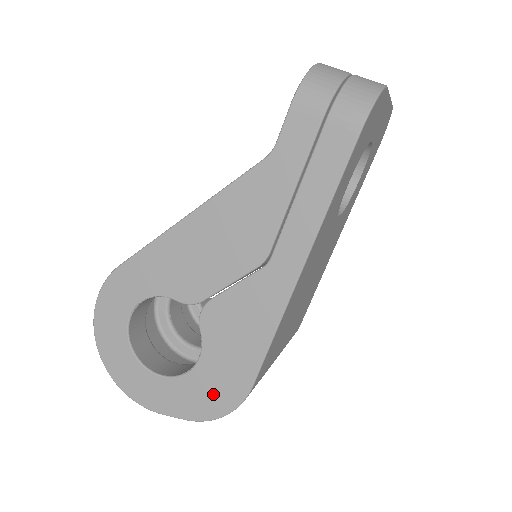
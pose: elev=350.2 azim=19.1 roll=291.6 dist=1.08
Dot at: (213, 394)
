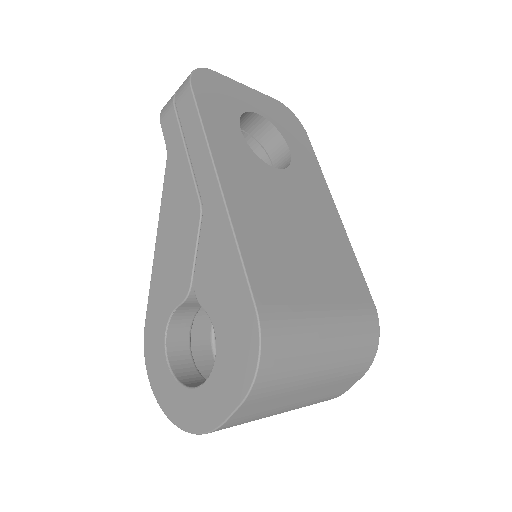
Dot at: (239, 350)
